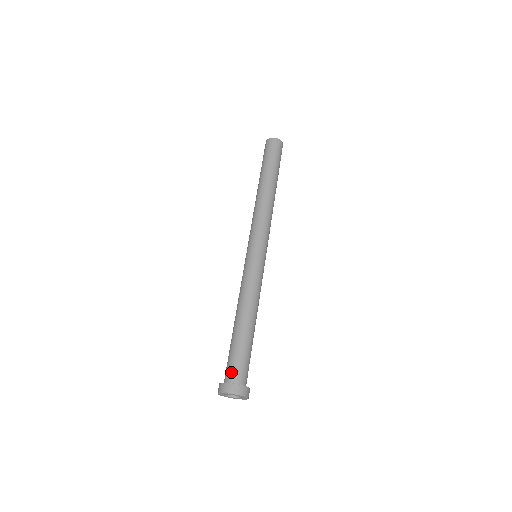
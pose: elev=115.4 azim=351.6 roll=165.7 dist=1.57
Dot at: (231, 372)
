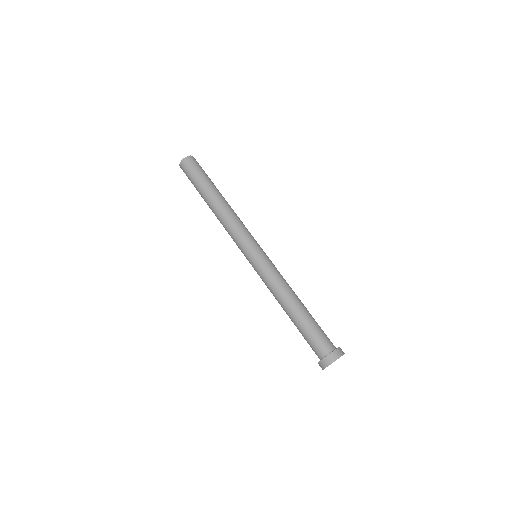
Dot at: (327, 343)
